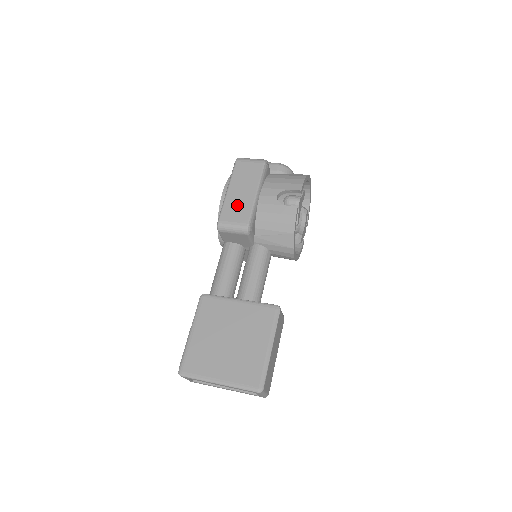
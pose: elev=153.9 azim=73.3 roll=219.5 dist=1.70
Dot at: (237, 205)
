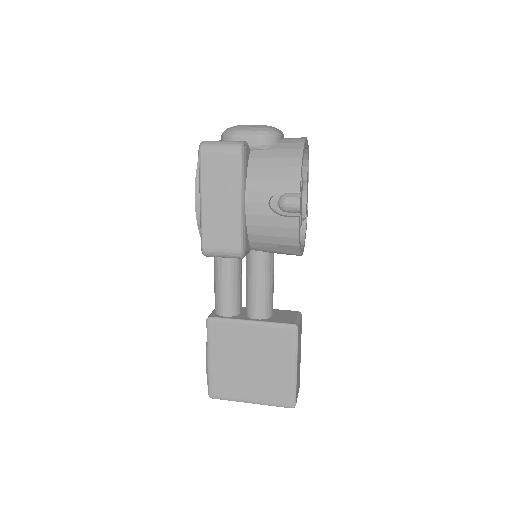
Dot at: (220, 224)
